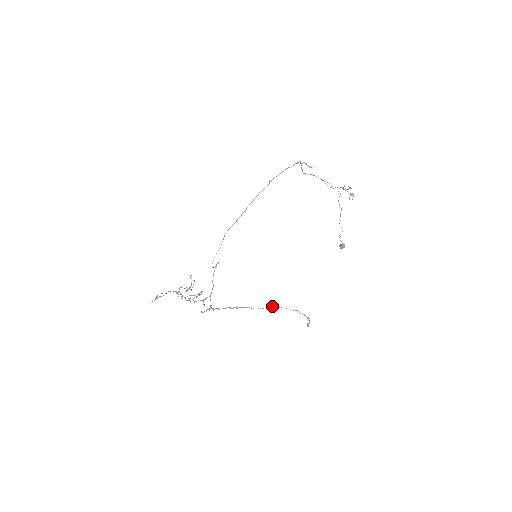
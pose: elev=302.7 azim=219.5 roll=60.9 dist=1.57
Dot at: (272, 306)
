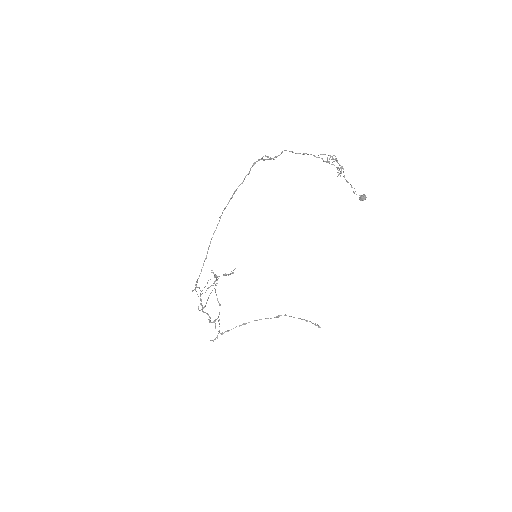
Dot at: (279, 315)
